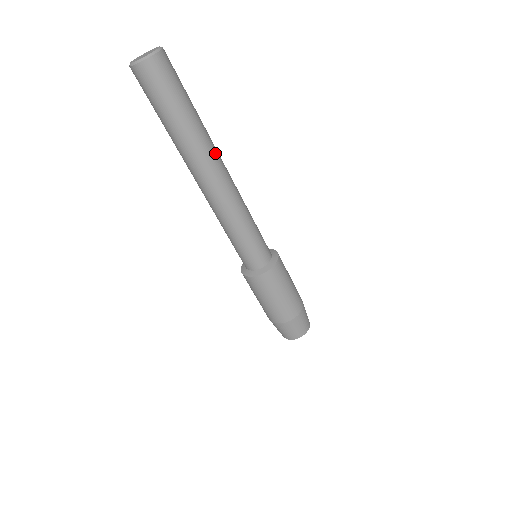
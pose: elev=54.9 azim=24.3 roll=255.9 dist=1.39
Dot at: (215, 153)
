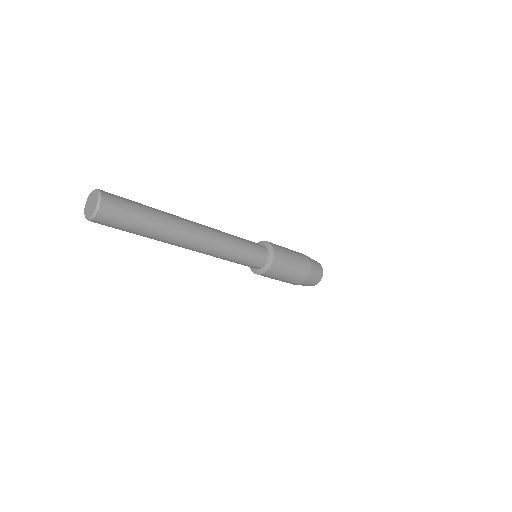
Dot at: (182, 237)
